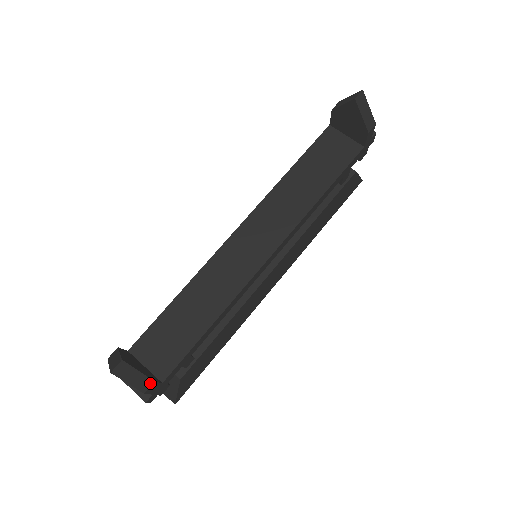
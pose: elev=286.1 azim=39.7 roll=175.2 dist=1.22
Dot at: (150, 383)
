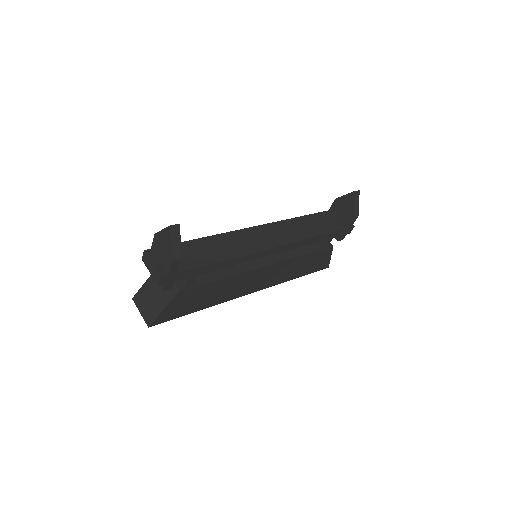
Dot at: (180, 257)
